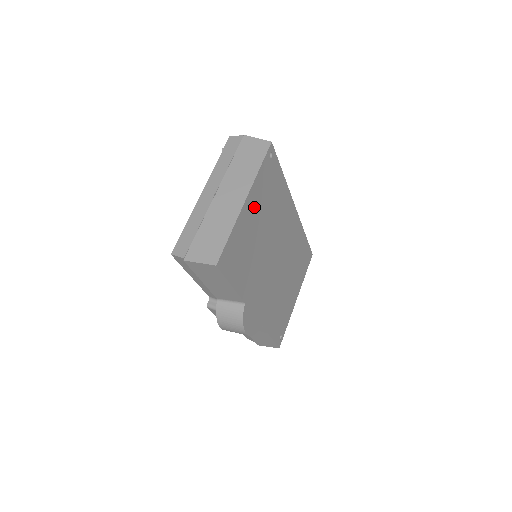
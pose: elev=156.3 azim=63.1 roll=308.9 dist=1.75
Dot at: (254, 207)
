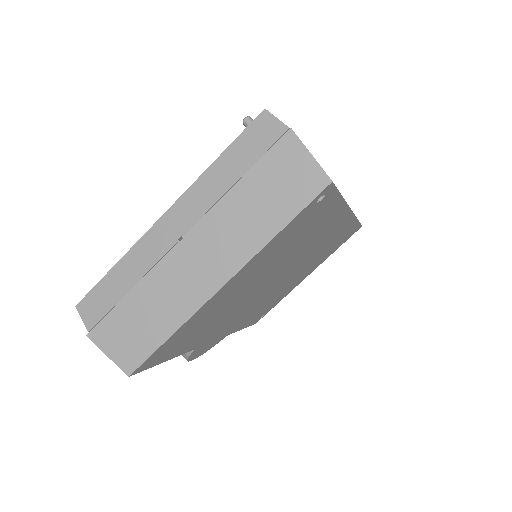
Dot at: (245, 276)
